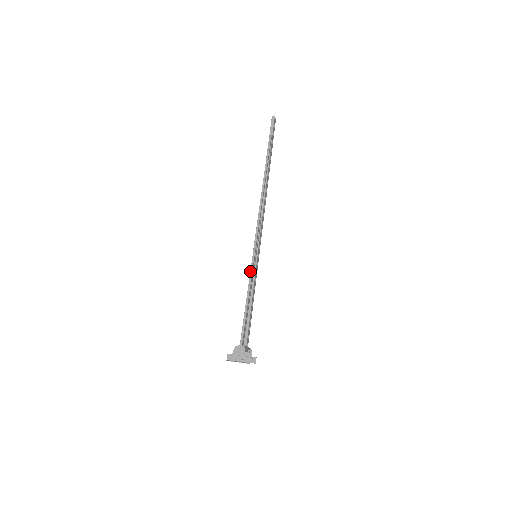
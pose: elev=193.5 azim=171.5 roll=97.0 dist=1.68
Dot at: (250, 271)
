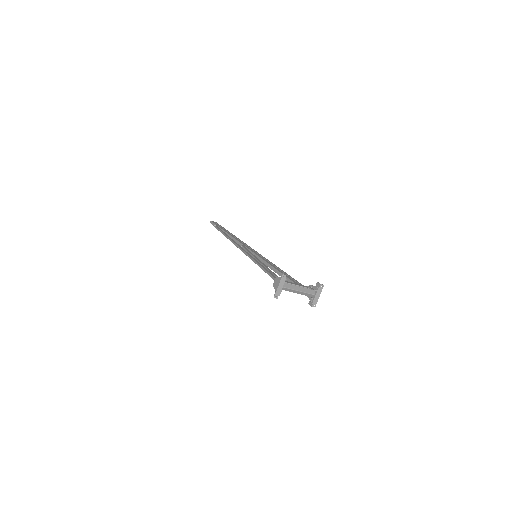
Dot at: occluded
